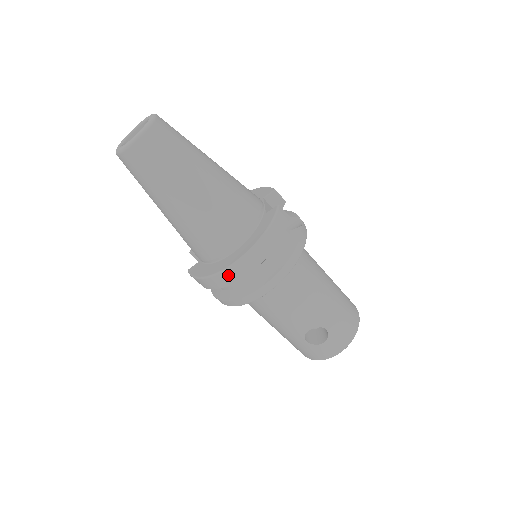
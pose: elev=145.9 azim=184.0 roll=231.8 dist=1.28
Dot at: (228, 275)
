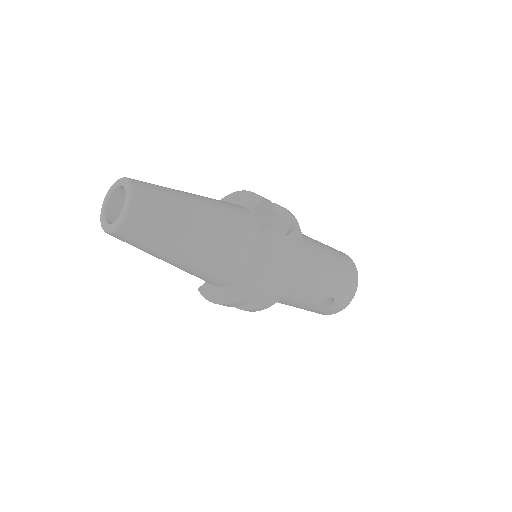
Dot at: (241, 301)
